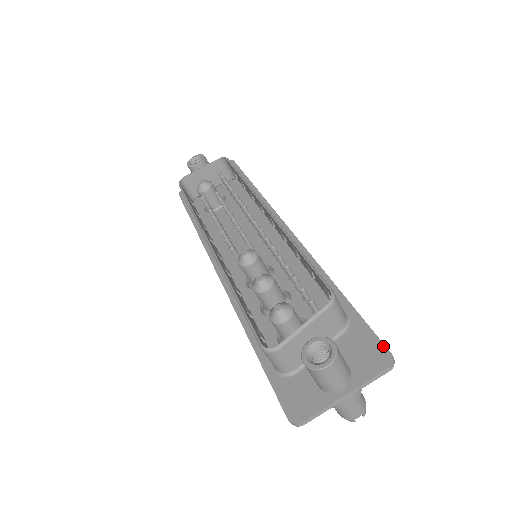
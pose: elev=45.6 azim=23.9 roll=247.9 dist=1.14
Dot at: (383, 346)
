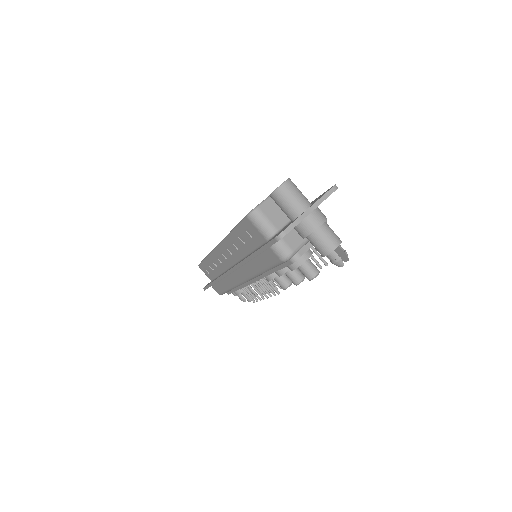
Dot at: occluded
